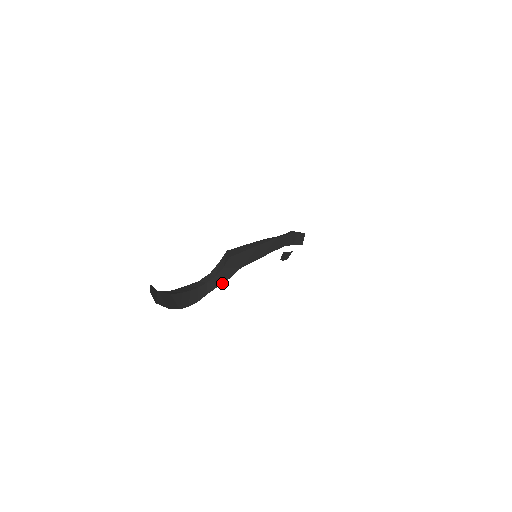
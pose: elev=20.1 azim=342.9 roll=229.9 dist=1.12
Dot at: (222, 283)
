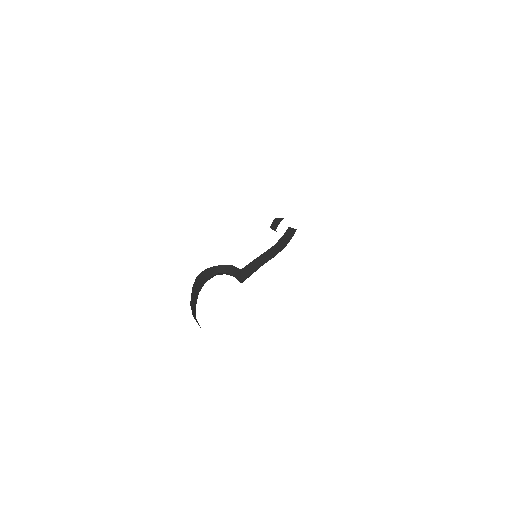
Dot at: occluded
